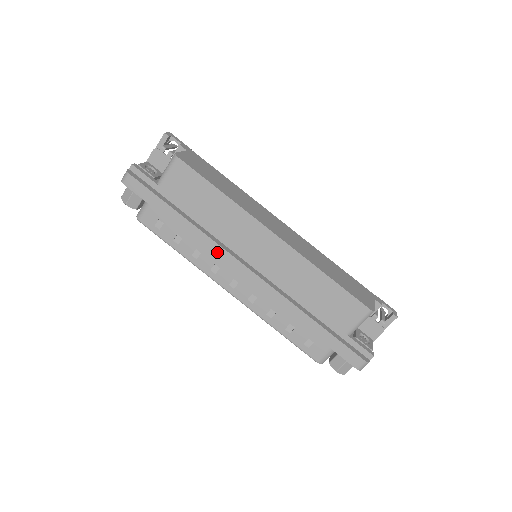
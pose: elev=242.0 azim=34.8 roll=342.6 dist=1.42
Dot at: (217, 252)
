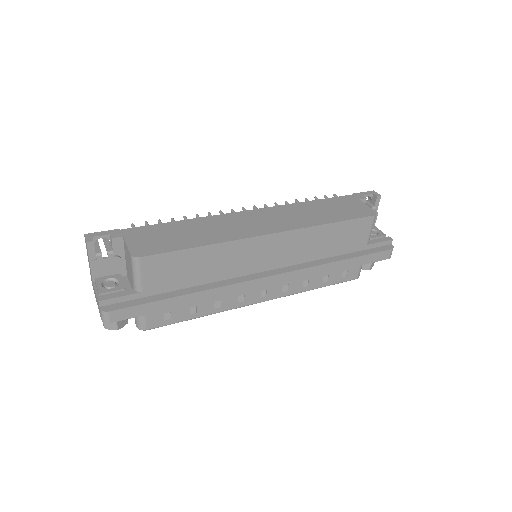
Dot at: (238, 289)
